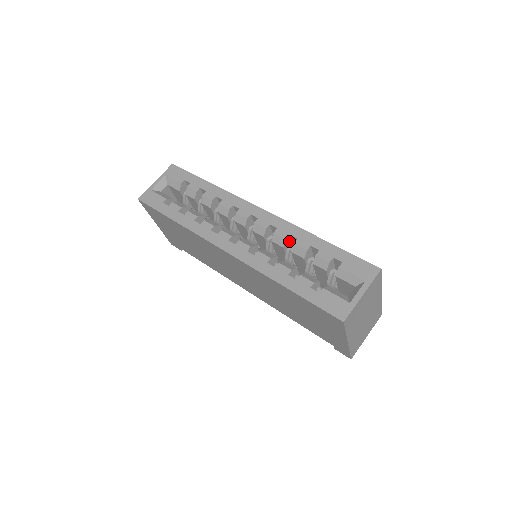
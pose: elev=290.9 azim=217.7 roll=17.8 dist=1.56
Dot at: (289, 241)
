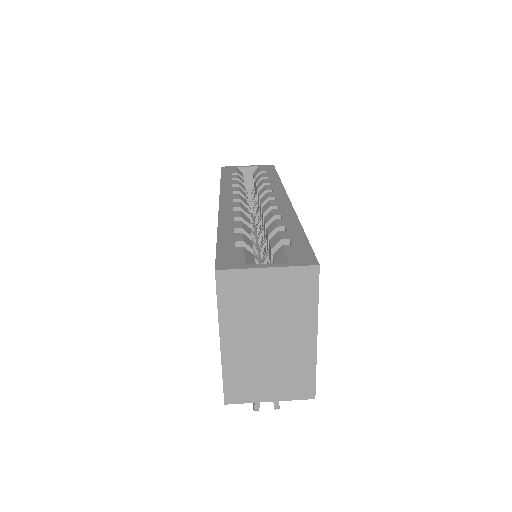
Dot at: occluded
